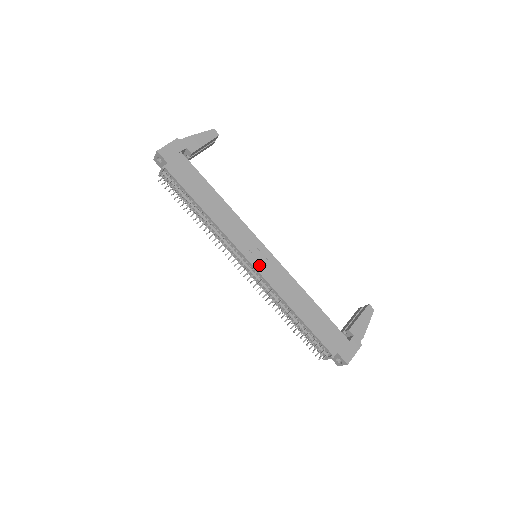
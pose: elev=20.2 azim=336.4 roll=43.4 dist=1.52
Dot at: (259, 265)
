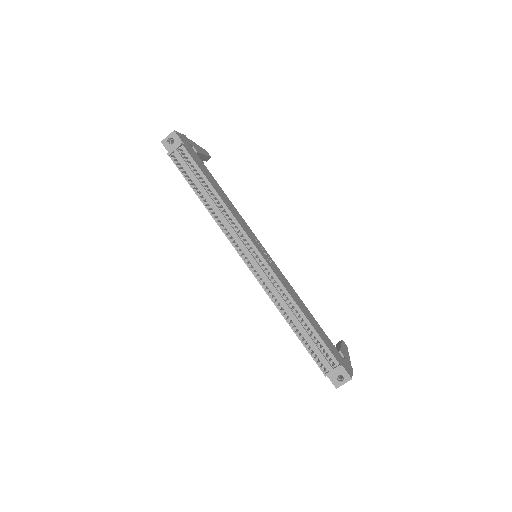
Dot at: (266, 259)
